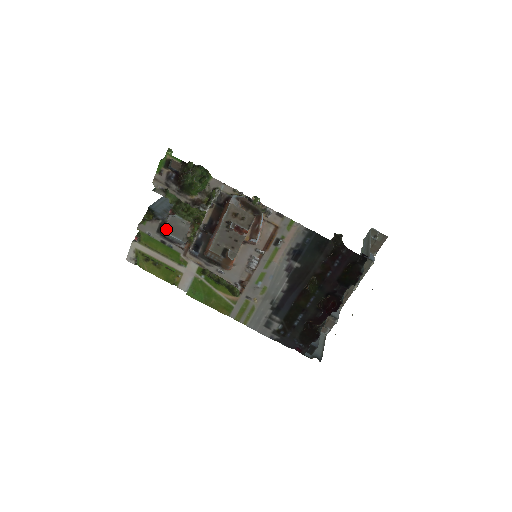
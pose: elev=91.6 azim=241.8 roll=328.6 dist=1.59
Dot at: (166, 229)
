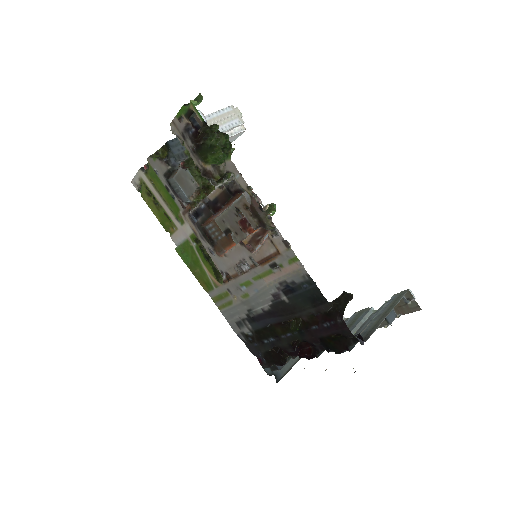
Dot at: (175, 176)
